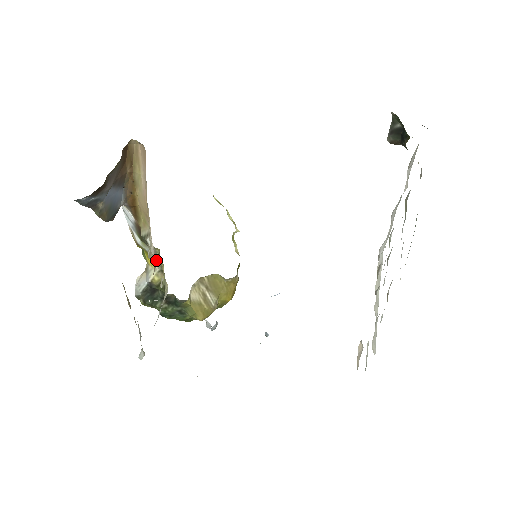
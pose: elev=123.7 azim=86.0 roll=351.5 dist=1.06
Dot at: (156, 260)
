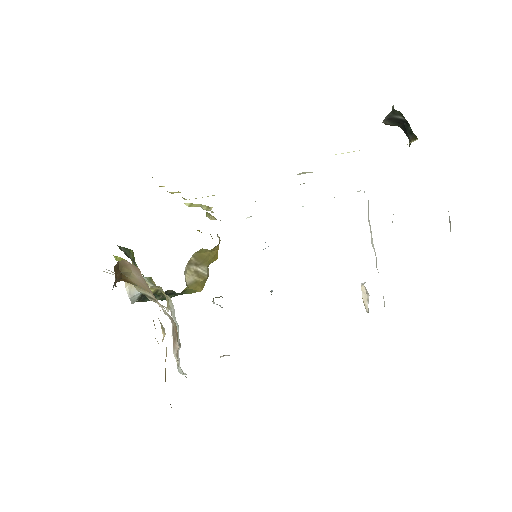
Dot at: (165, 307)
